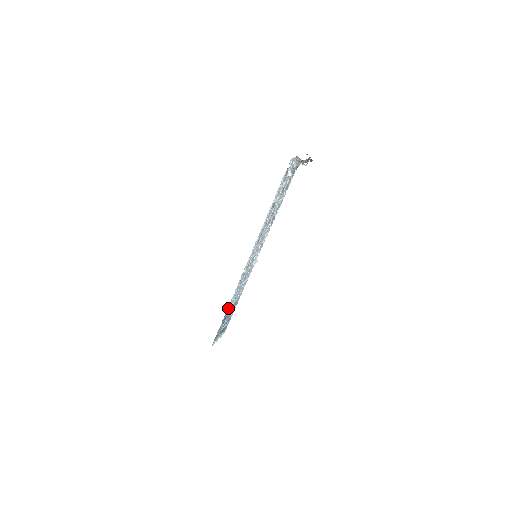
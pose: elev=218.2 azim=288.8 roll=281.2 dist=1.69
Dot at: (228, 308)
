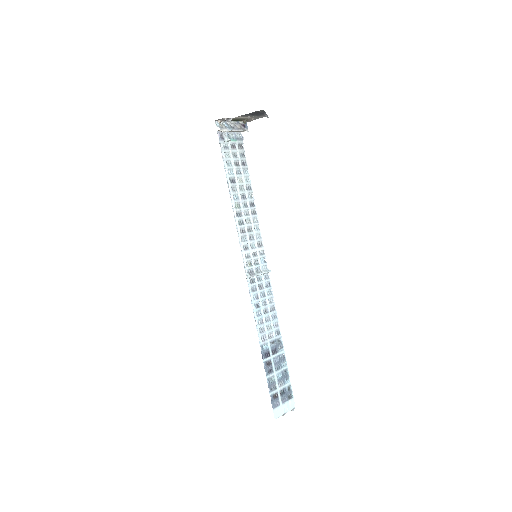
Dot at: (261, 342)
